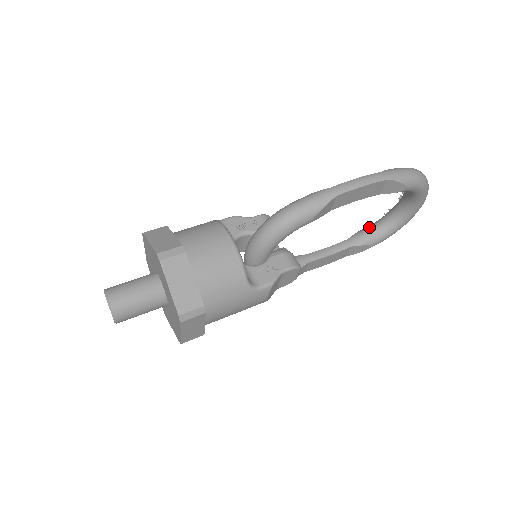
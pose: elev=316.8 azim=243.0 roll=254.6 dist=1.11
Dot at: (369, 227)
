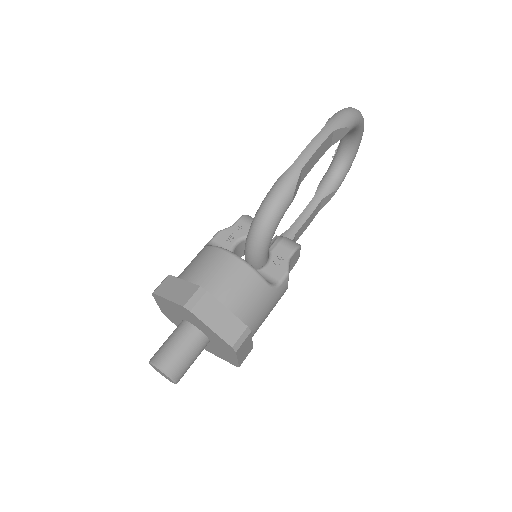
Dot at: (326, 175)
